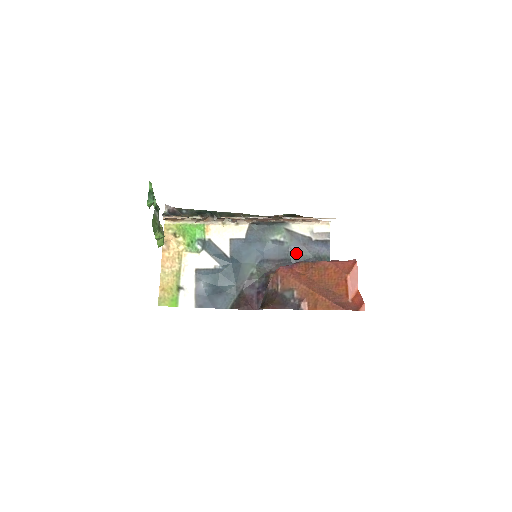
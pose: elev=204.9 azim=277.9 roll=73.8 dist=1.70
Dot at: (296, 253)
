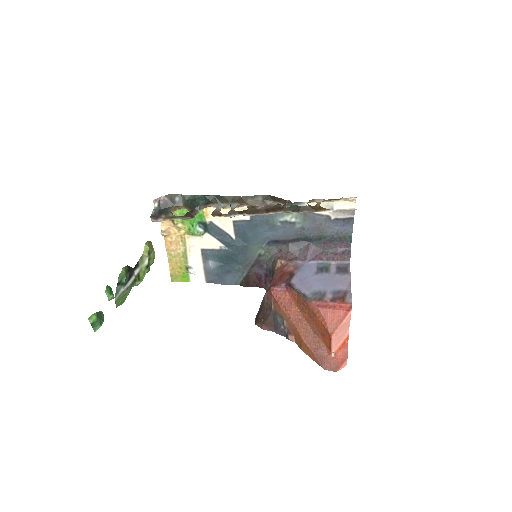
Dot at: (310, 233)
